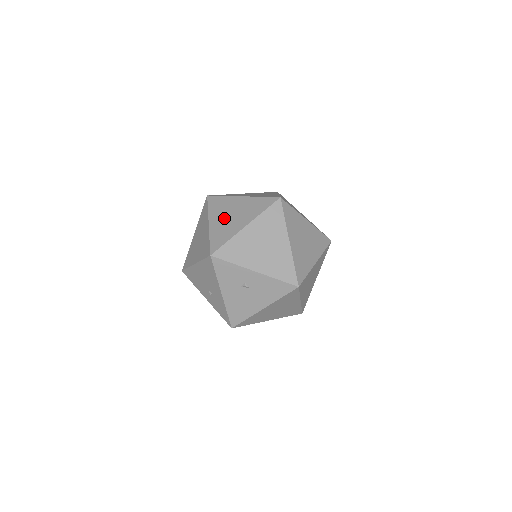
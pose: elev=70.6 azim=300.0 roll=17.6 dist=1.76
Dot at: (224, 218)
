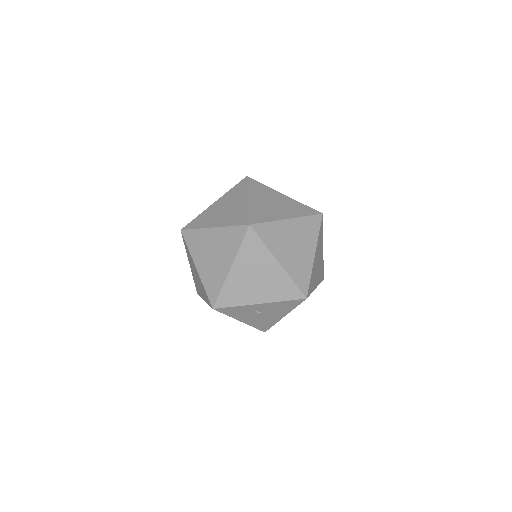
Dot at: (207, 260)
